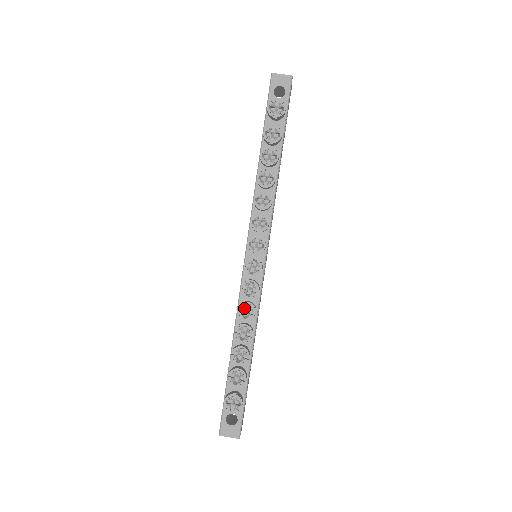
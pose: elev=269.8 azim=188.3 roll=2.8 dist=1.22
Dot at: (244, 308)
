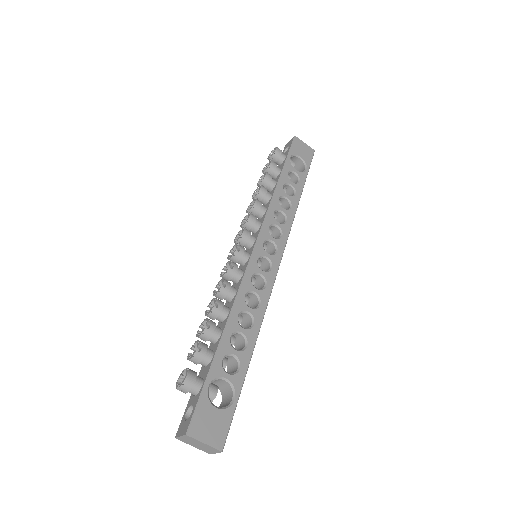
Dot at: occluded
